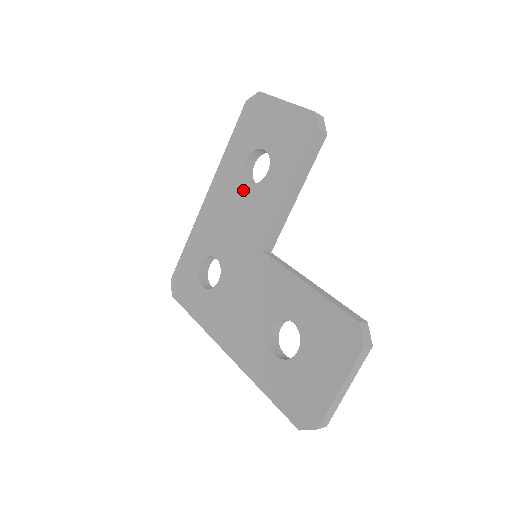
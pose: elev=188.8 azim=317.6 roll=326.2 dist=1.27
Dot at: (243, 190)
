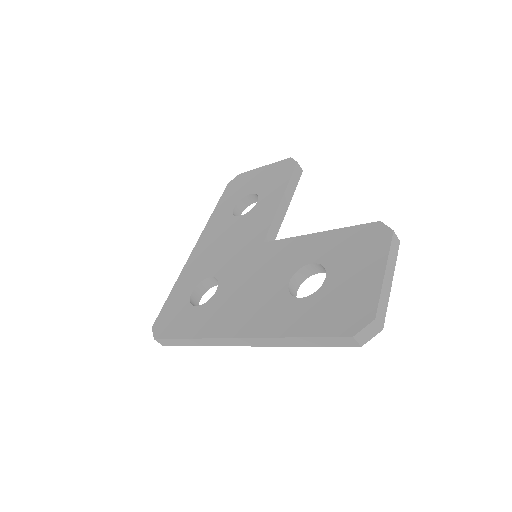
Dot at: (234, 223)
